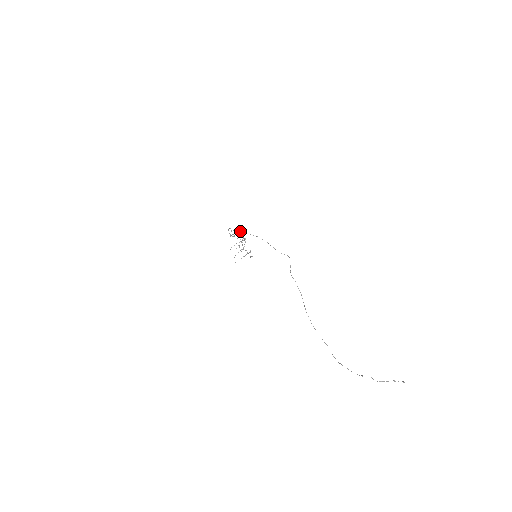
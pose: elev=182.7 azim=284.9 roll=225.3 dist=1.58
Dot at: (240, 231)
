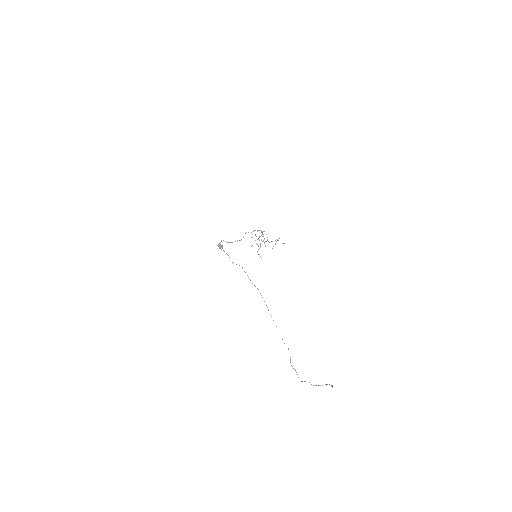
Dot at: (219, 245)
